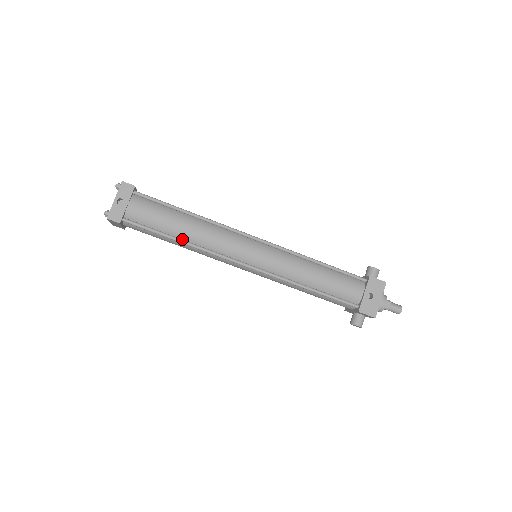
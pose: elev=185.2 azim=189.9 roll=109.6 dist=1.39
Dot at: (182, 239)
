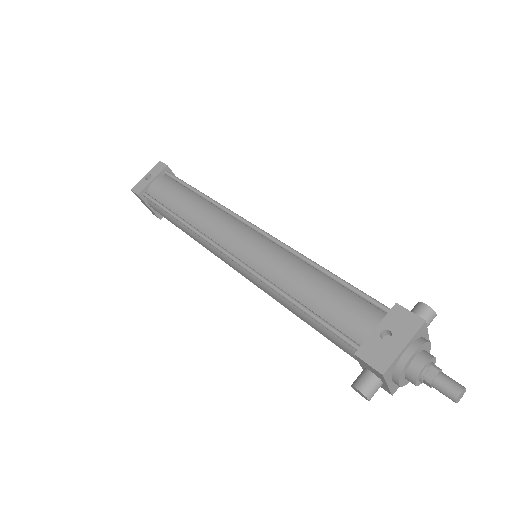
Dot at: (182, 218)
